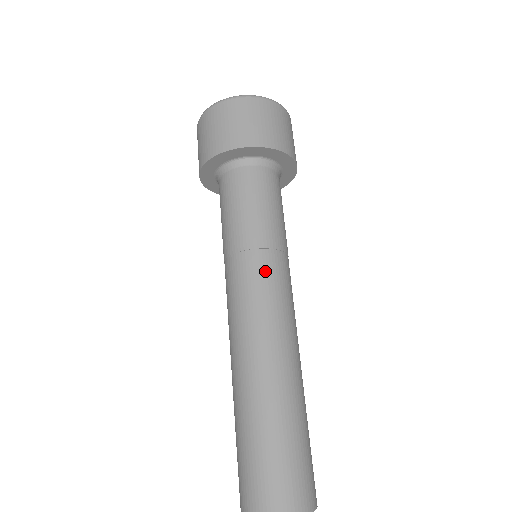
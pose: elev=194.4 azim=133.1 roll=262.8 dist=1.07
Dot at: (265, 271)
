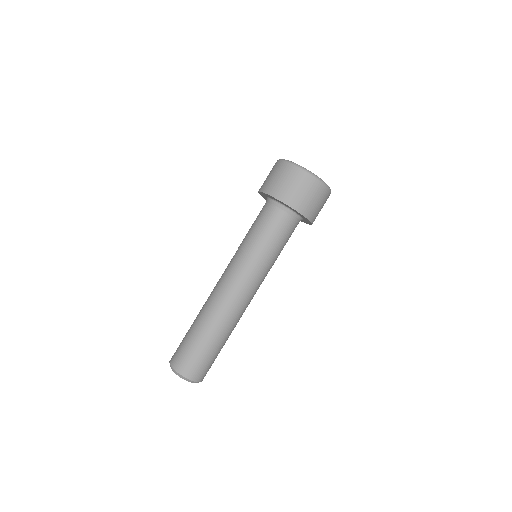
Dot at: (259, 277)
